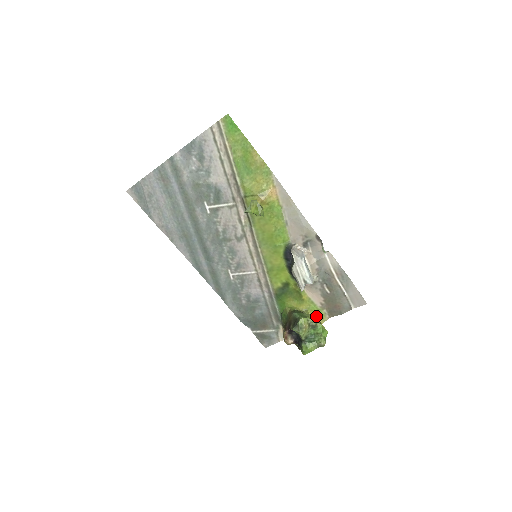
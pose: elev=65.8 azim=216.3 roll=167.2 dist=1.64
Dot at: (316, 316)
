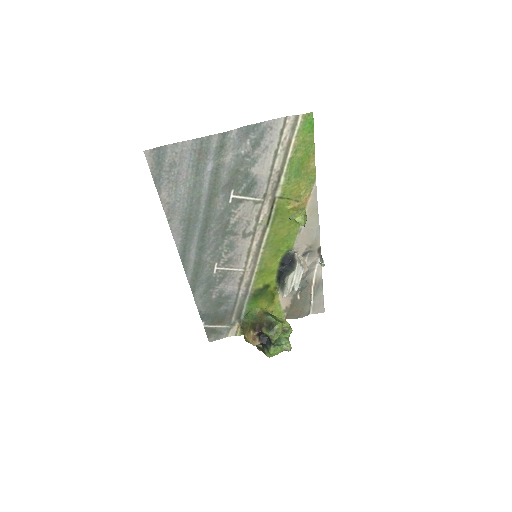
Dot at: occluded
